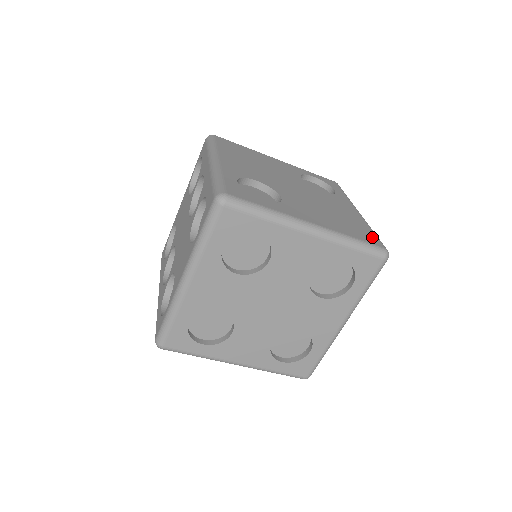
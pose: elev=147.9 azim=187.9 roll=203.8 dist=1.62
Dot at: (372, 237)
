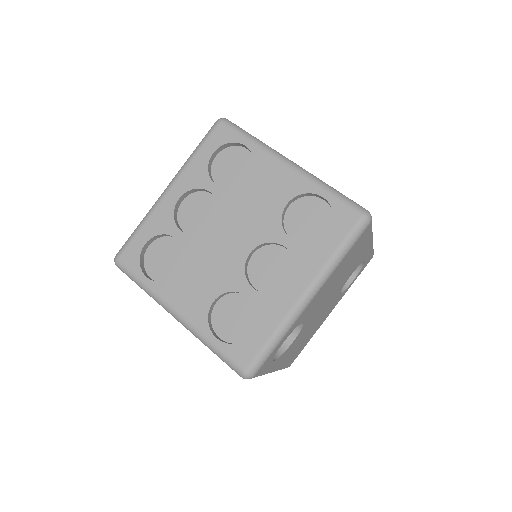
Dot at: occluded
